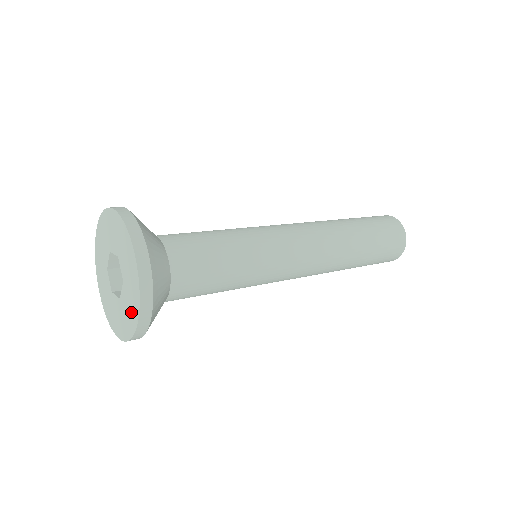
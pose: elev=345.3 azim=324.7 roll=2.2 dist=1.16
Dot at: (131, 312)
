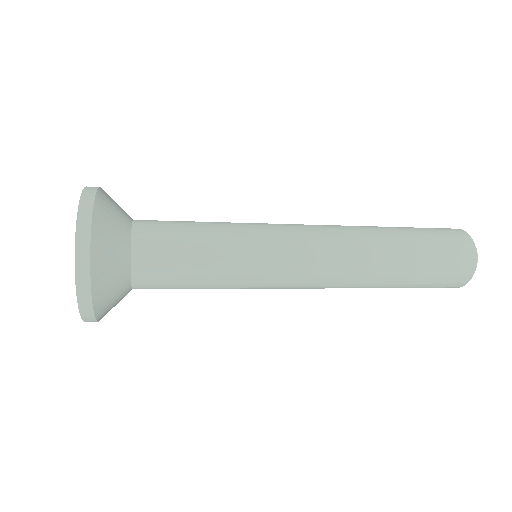
Dot at: occluded
